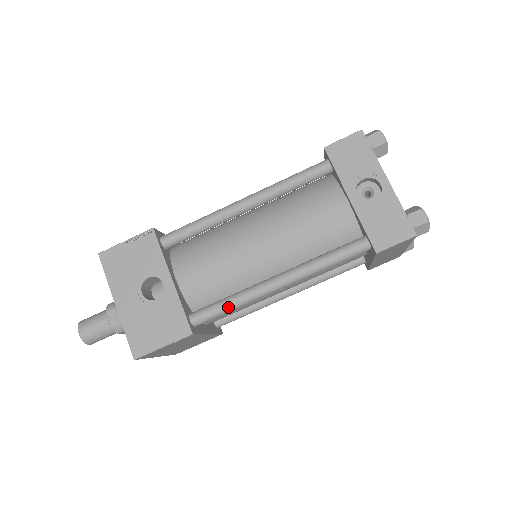
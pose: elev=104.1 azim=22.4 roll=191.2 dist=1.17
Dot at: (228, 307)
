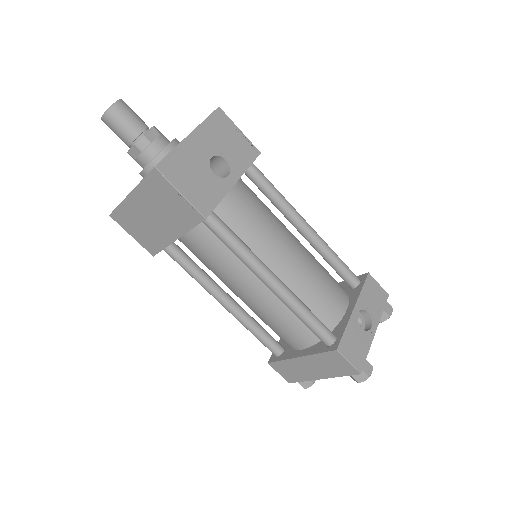
Dot at: (237, 244)
